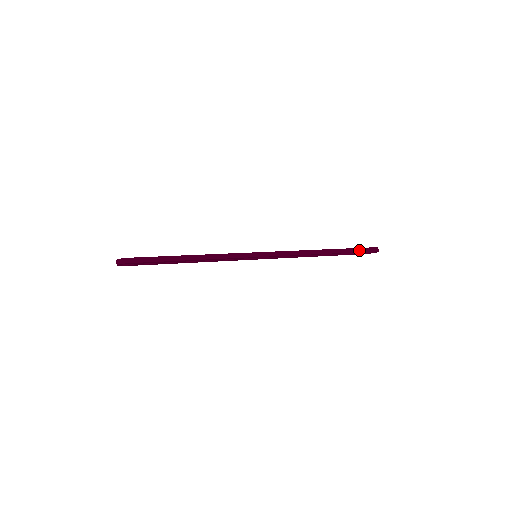
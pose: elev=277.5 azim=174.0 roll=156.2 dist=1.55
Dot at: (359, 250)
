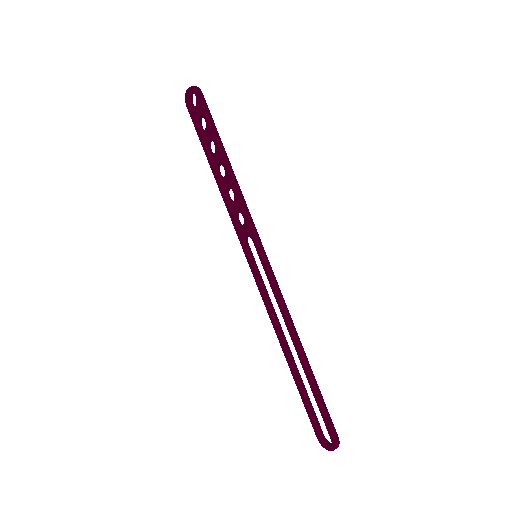
Dot at: (325, 409)
